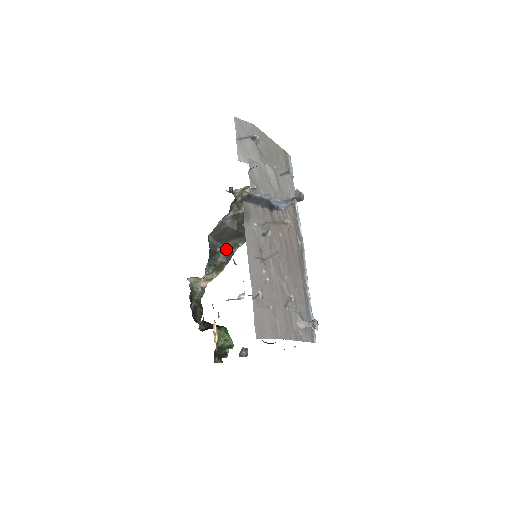
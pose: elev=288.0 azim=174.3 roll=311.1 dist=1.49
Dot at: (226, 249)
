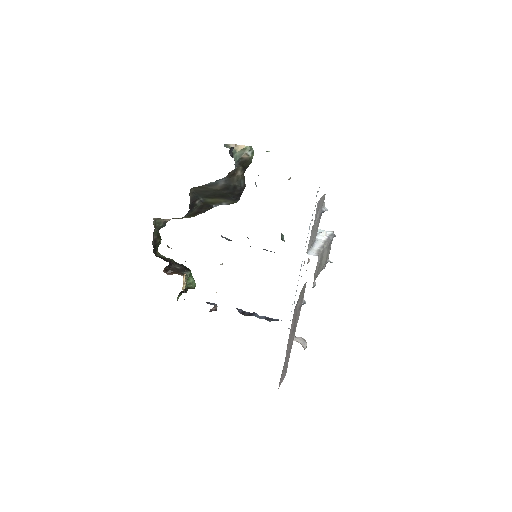
Dot at: (206, 203)
